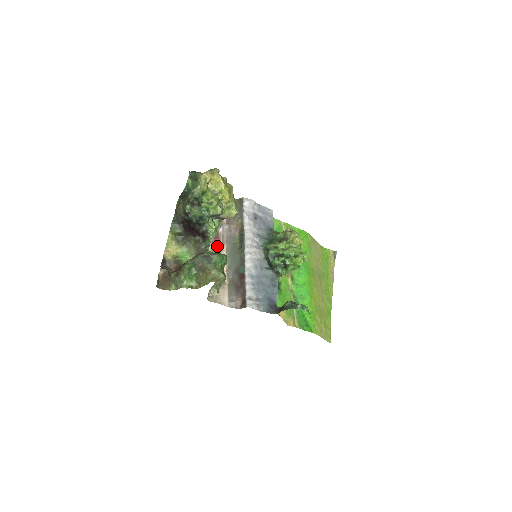
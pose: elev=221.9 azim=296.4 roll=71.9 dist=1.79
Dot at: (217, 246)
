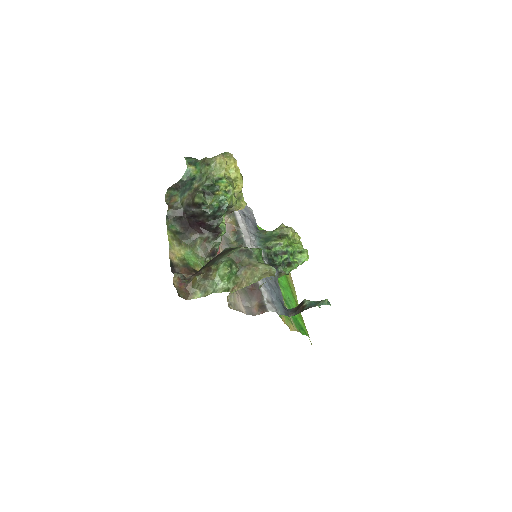
Dot at: occluded
